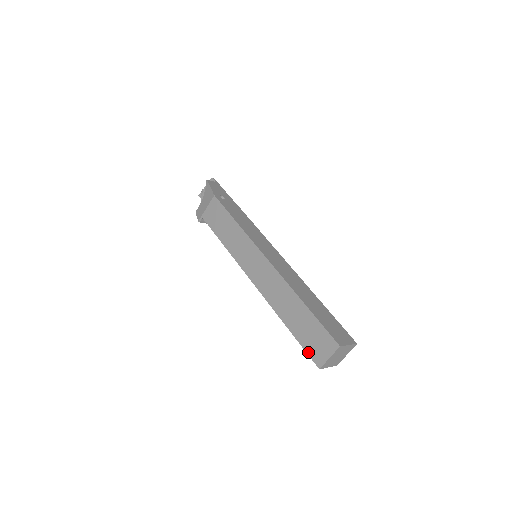
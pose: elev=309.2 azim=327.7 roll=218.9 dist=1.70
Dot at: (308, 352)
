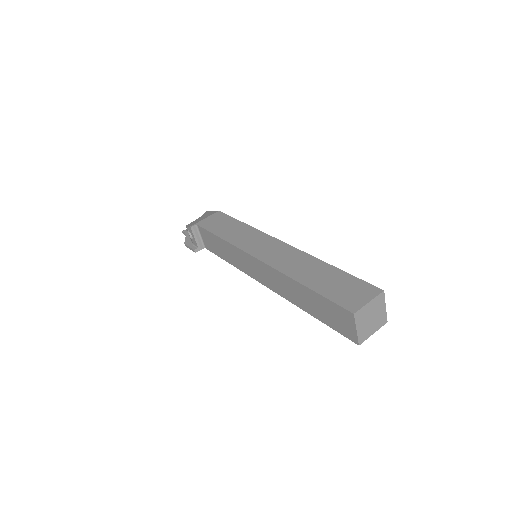
Dot at: (336, 301)
